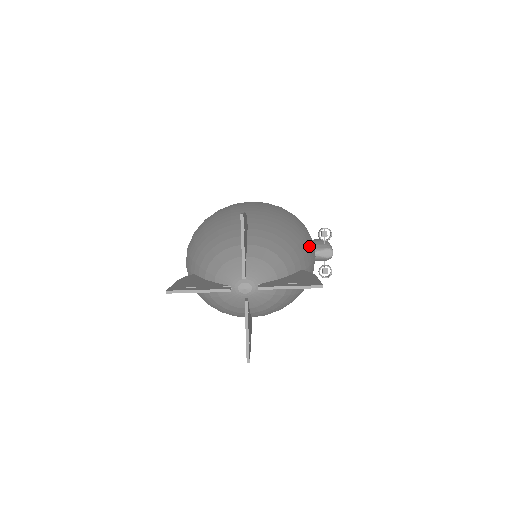
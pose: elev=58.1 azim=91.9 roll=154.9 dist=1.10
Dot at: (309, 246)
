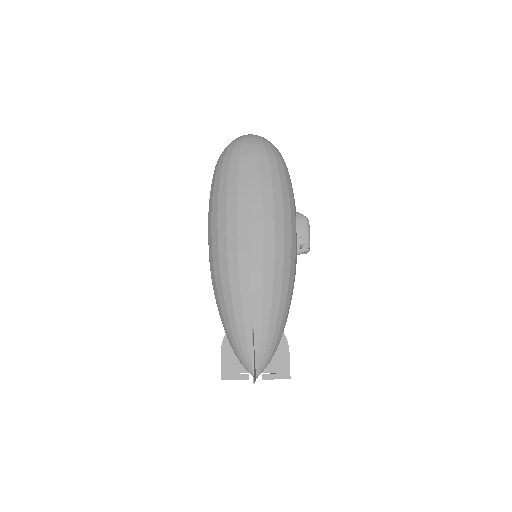
Dot at: (290, 294)
